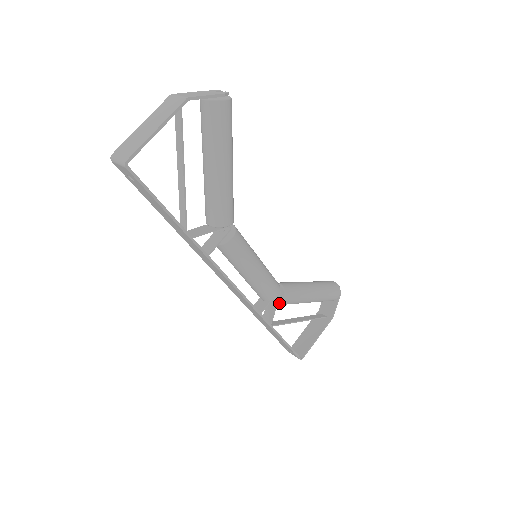
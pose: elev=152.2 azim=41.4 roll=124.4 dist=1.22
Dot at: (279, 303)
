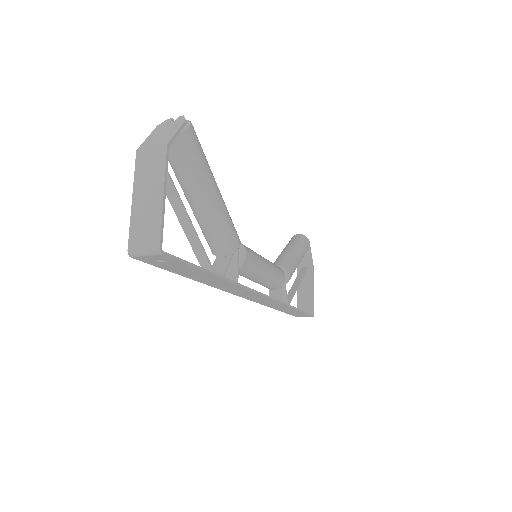
Dot at: (286, 283)
